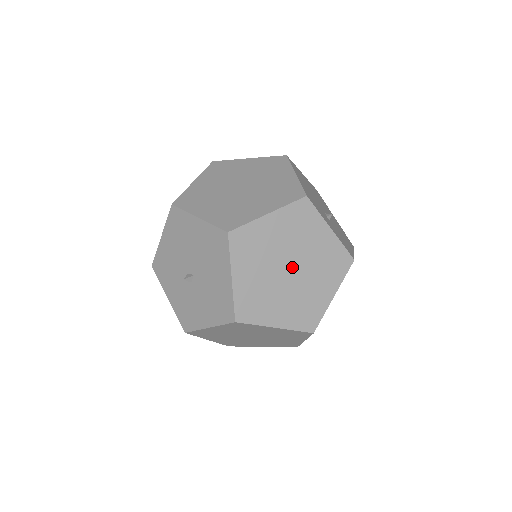
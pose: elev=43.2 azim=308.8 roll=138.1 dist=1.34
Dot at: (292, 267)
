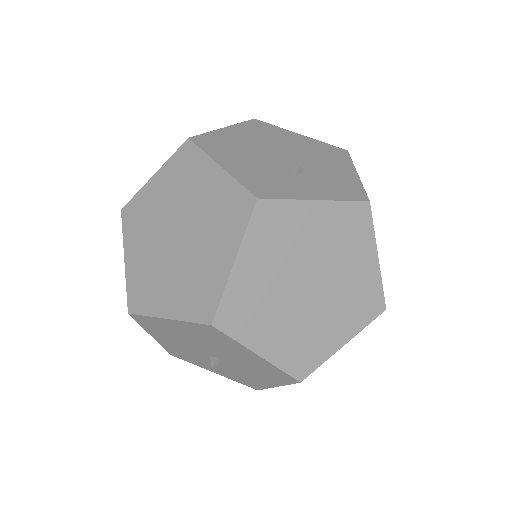
Dot at: (309, 281)
